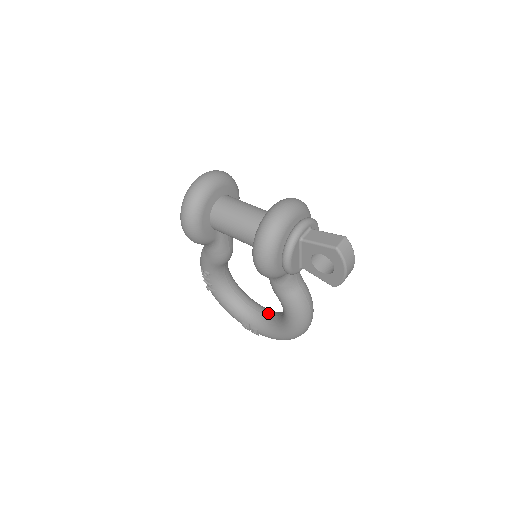
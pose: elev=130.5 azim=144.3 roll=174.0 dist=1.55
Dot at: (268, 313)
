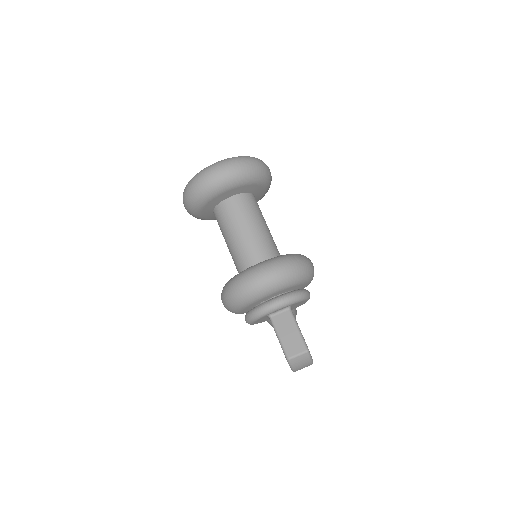
Dot at: occluded
